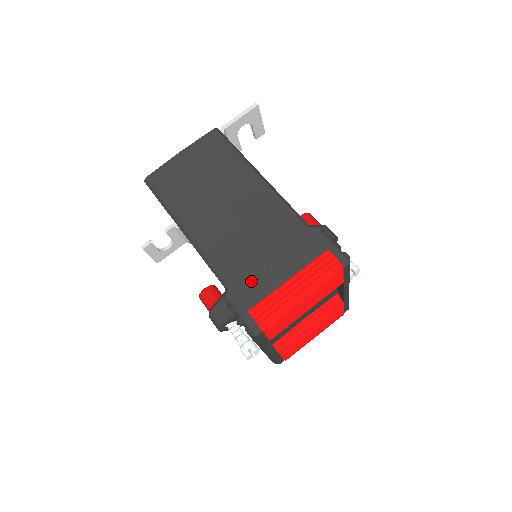
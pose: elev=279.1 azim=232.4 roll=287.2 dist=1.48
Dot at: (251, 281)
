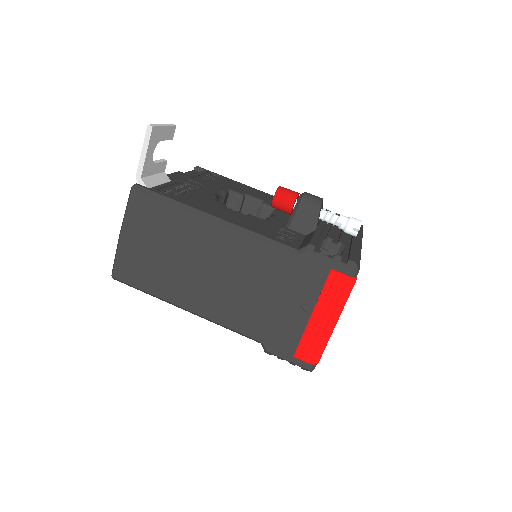
Dot at: (279, 330)
